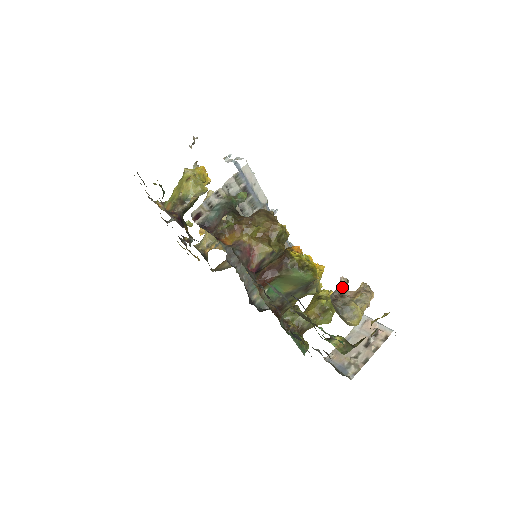
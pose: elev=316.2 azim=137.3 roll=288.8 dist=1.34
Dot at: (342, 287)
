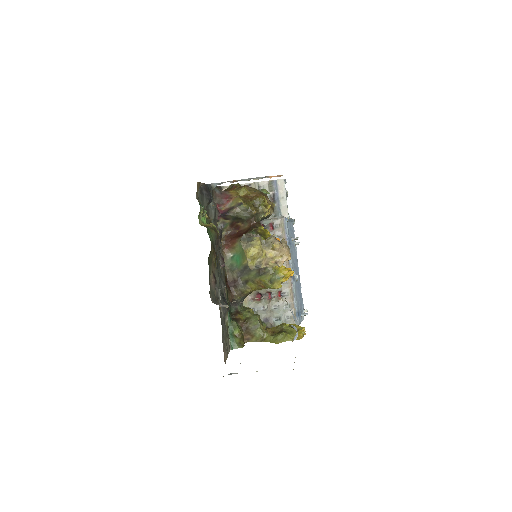
Dot at: occluded
